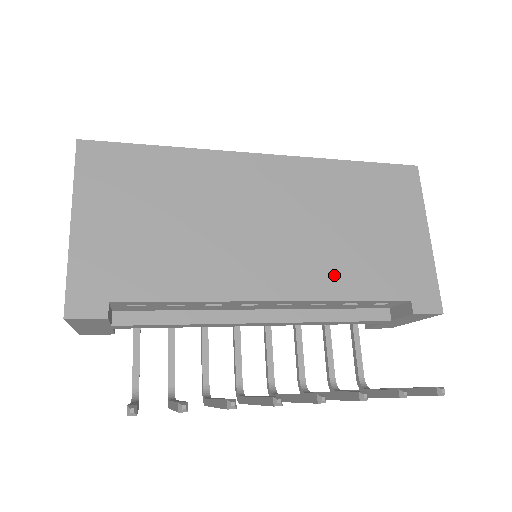
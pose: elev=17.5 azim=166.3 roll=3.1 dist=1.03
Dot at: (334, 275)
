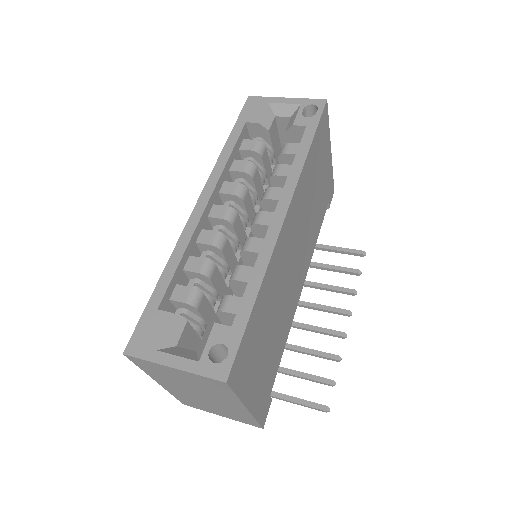
Dot at: (313, 237)
